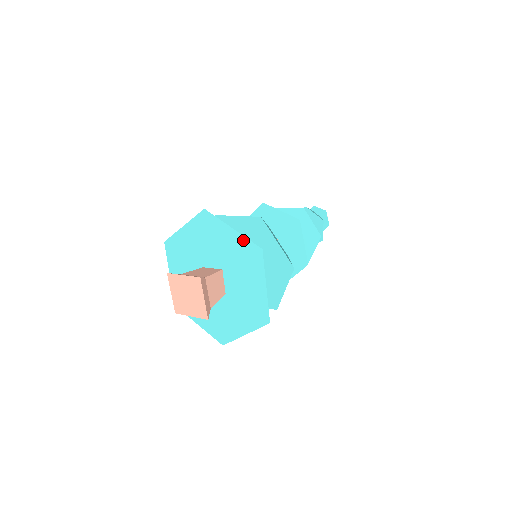
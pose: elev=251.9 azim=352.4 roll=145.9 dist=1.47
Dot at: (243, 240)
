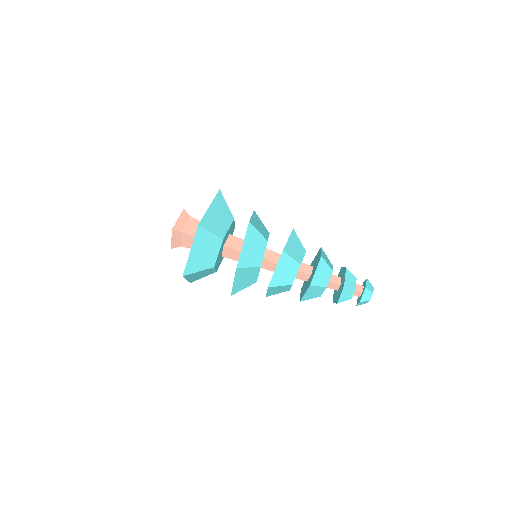
Dot at: occluded
